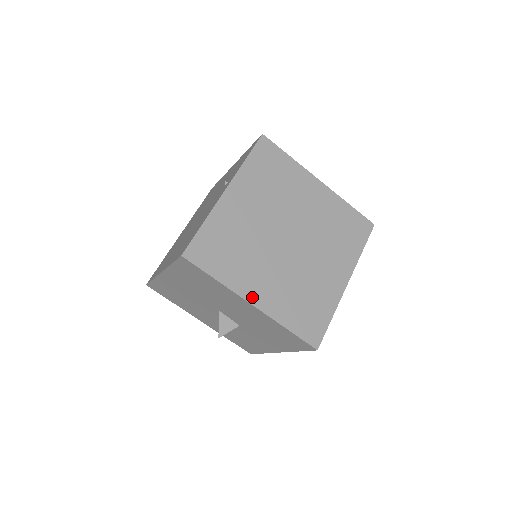
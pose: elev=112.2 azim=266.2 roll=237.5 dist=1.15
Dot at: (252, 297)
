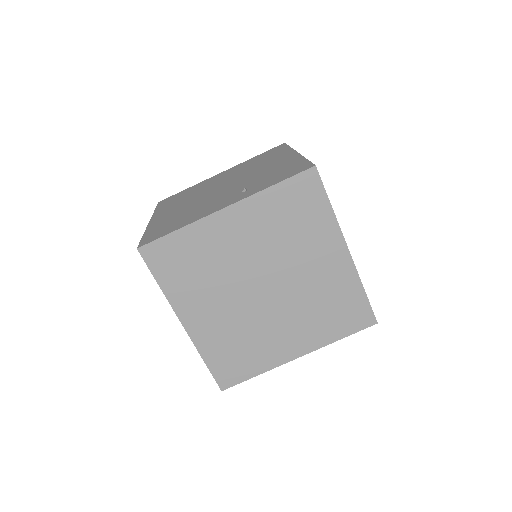
Dot at: (186, 318)
